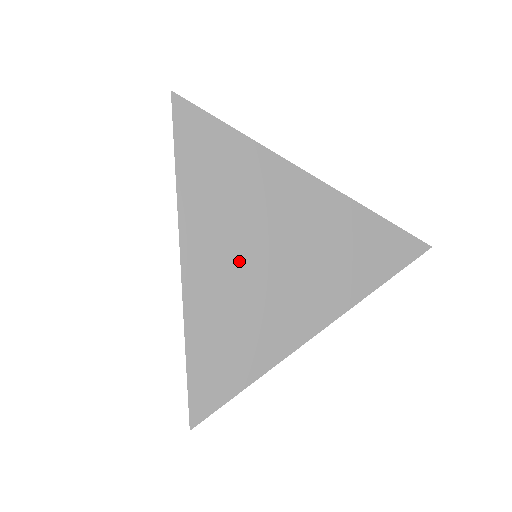
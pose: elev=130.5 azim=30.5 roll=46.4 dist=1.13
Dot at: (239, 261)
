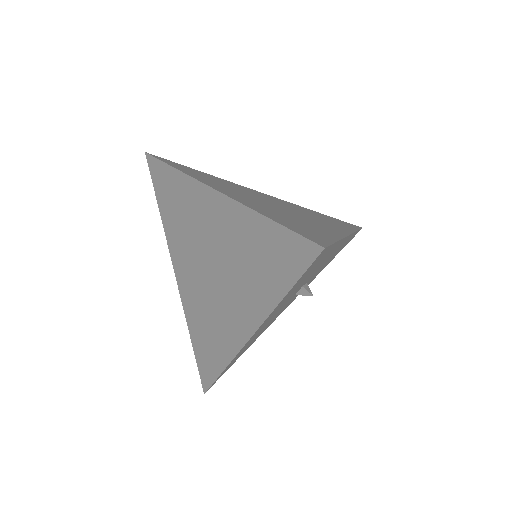
Dot at: (195, 273)
